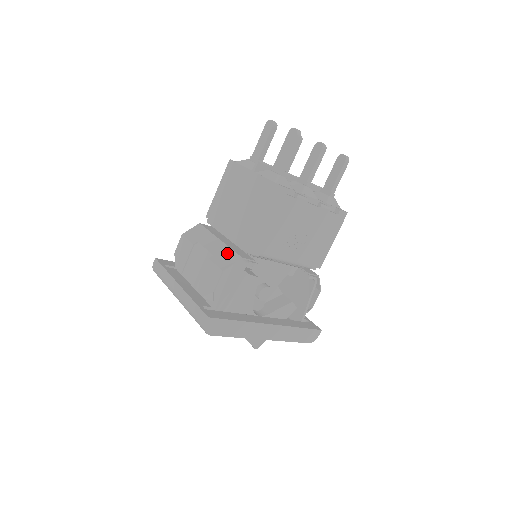
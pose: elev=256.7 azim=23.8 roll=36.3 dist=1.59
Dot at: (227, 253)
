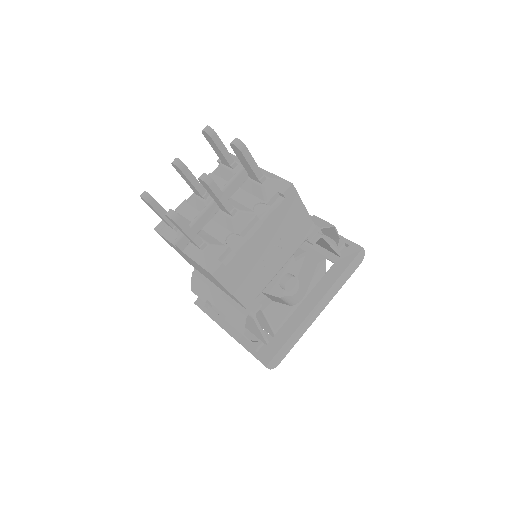
Dot at: (233, 312)
